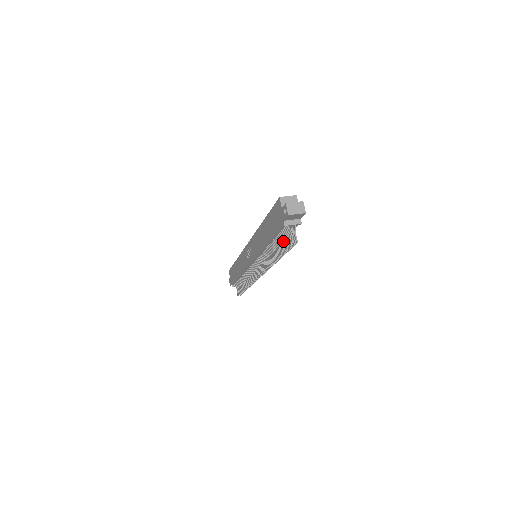
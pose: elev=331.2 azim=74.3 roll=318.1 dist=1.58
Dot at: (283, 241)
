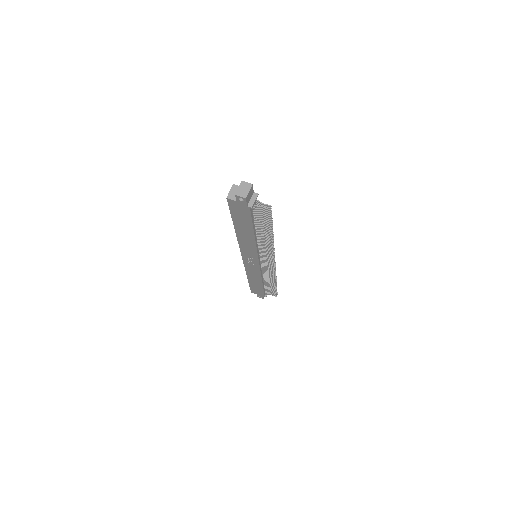
Dot at: (262, 219)
